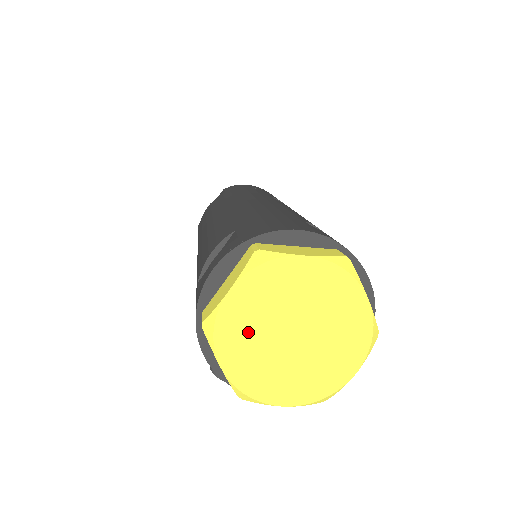
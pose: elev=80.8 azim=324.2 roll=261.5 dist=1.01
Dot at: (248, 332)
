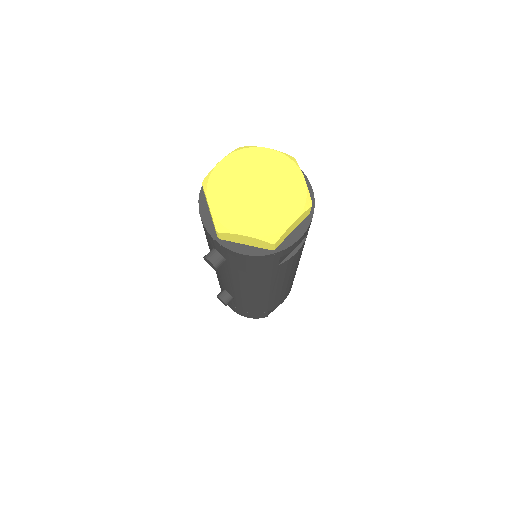
Dot at: (228, 185)
